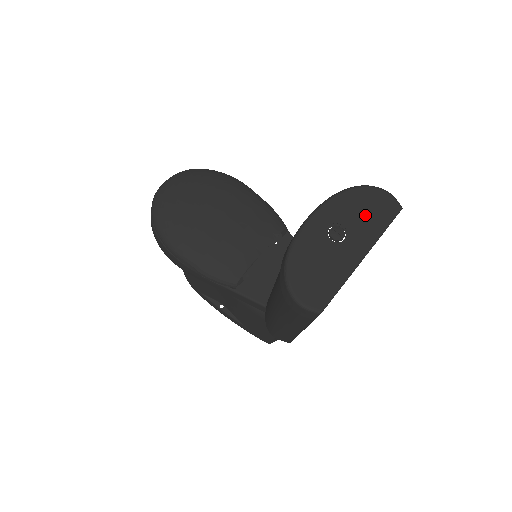
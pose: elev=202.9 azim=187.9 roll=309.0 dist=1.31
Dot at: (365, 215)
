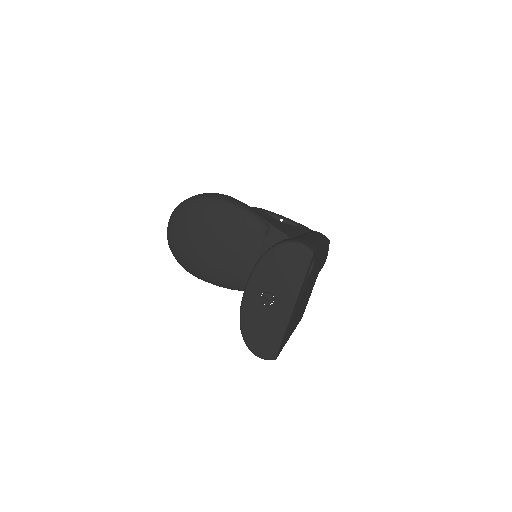
Dot at: (284, 273)
